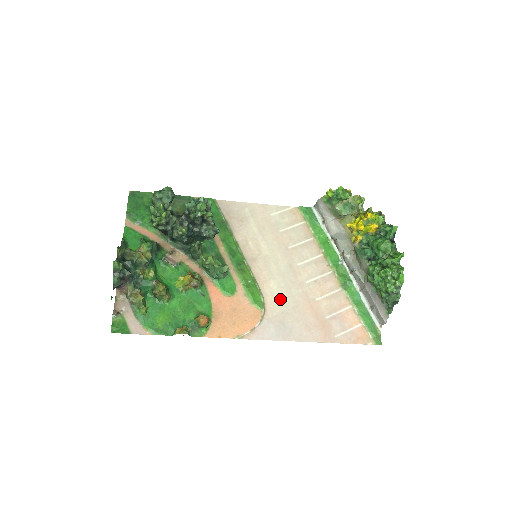
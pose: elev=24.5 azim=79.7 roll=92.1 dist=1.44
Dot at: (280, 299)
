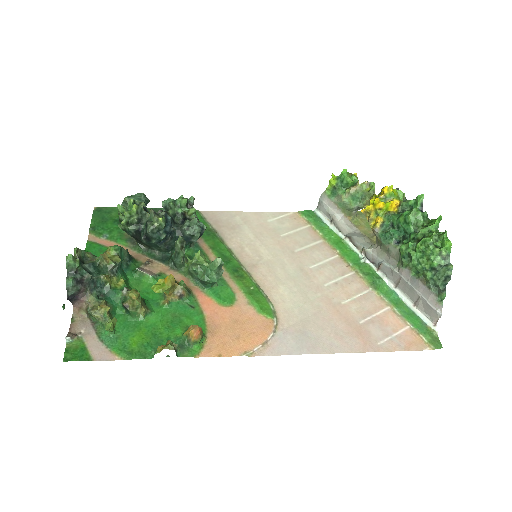
Dot at: (295, 305)
